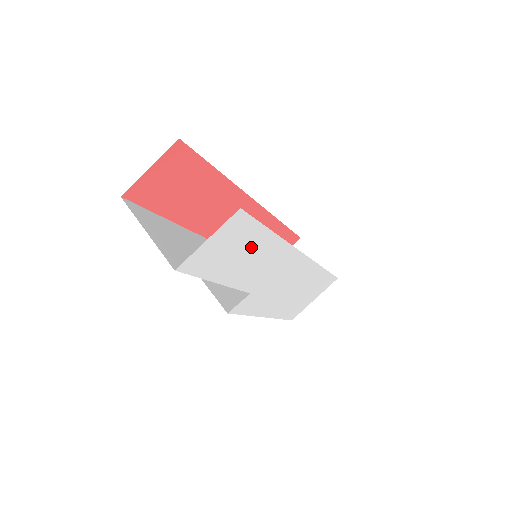
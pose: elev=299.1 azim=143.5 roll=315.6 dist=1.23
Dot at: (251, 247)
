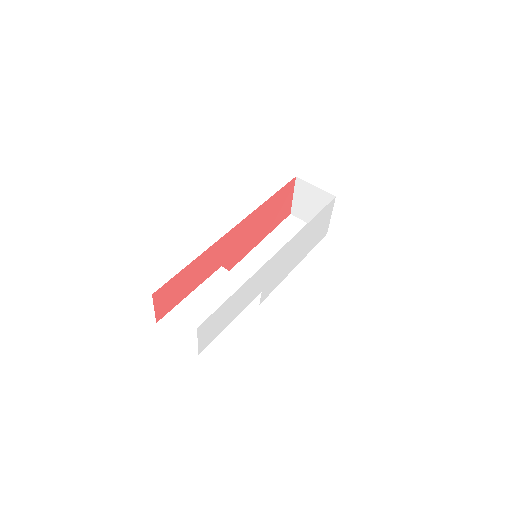
Dot at: (228, 308)
